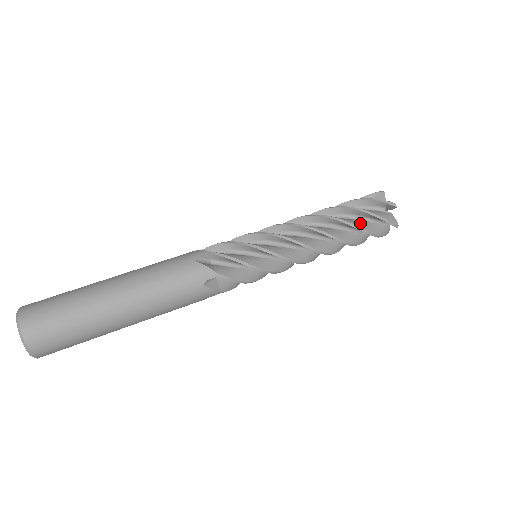
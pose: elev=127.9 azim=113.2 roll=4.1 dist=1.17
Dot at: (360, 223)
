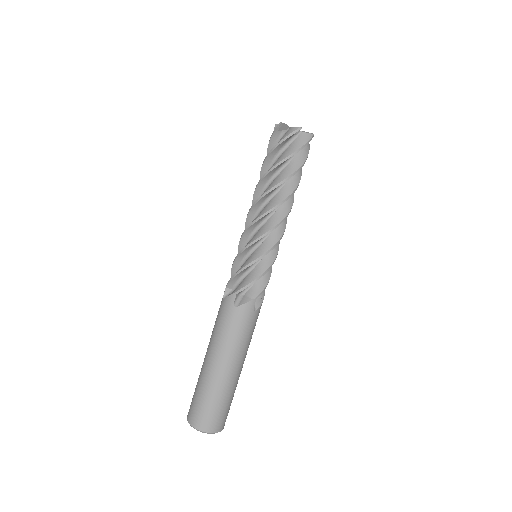
Dot at: (299, 171)
